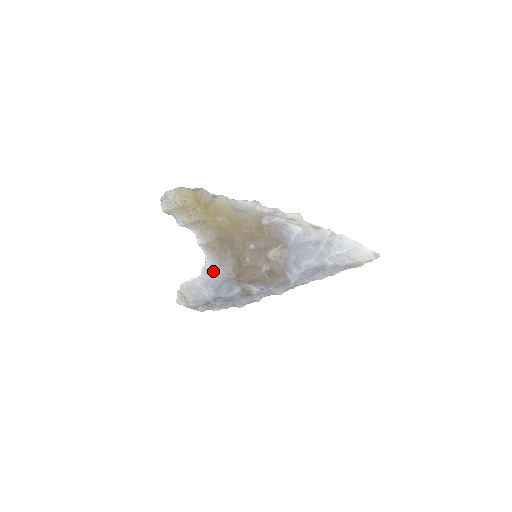
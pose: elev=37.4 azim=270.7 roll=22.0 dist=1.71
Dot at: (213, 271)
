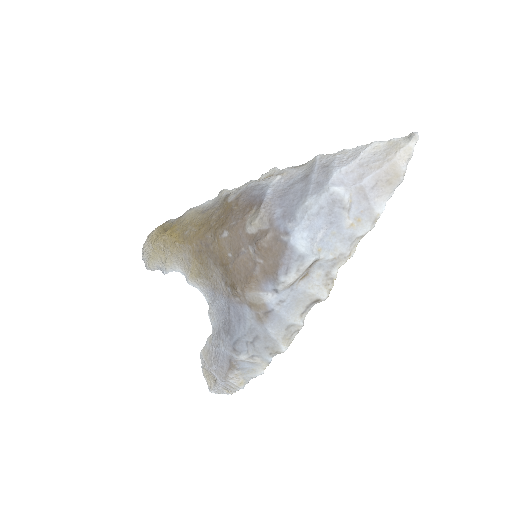
Dot at: (215, 307)
